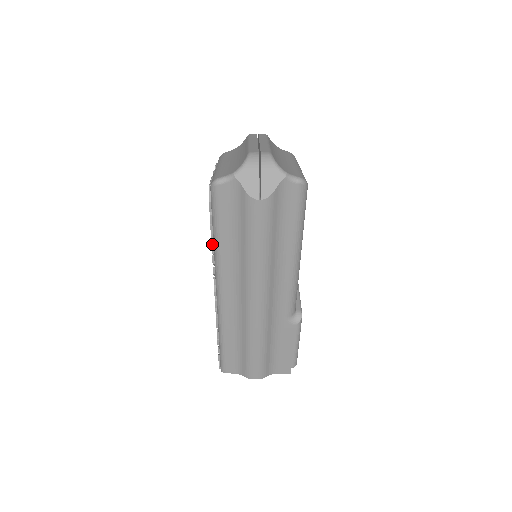
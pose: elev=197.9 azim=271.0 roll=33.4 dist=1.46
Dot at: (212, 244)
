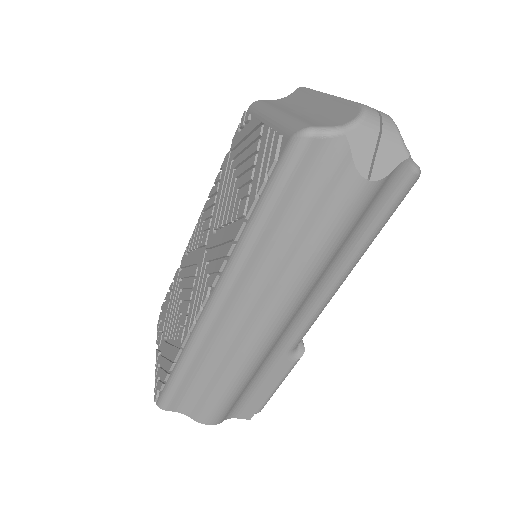
Dot at: (242, 226)
